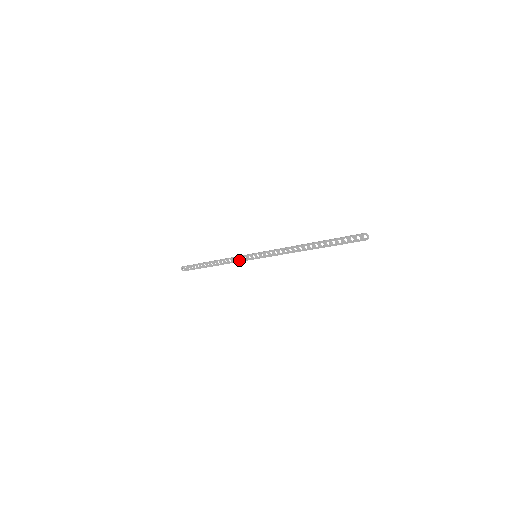
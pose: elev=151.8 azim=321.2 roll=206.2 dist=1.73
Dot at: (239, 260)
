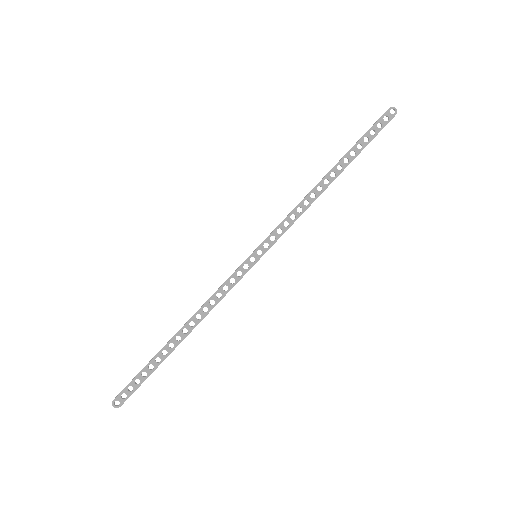
Dot at: (230, 286)
